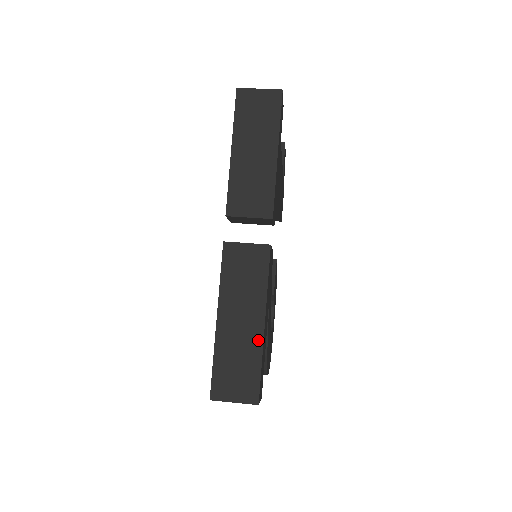
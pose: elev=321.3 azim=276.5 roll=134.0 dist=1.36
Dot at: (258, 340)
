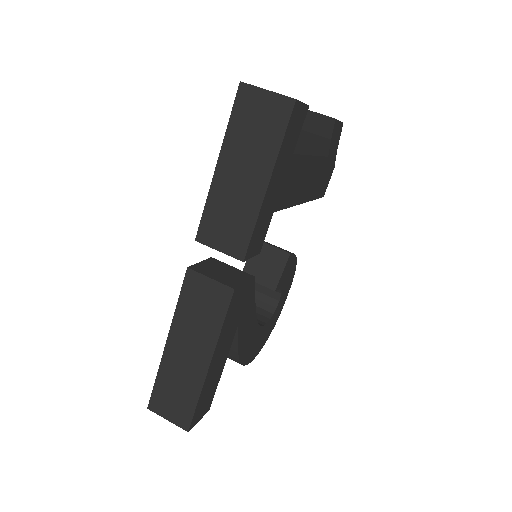
Dot at: (200, 377)
